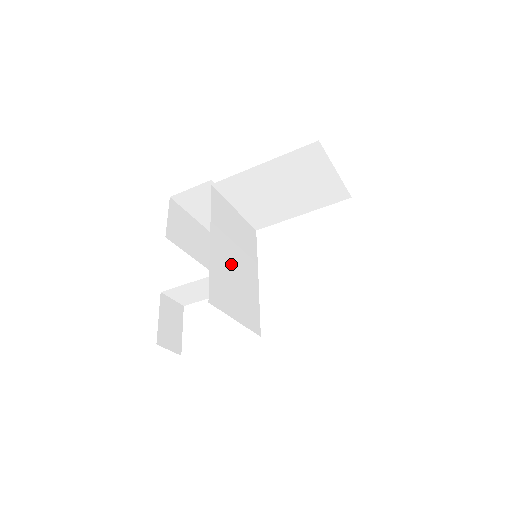
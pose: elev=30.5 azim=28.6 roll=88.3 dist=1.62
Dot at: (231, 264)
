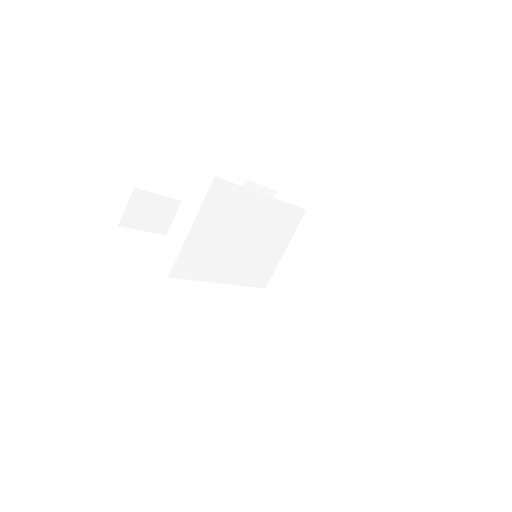
Dot at: (242, 230)
